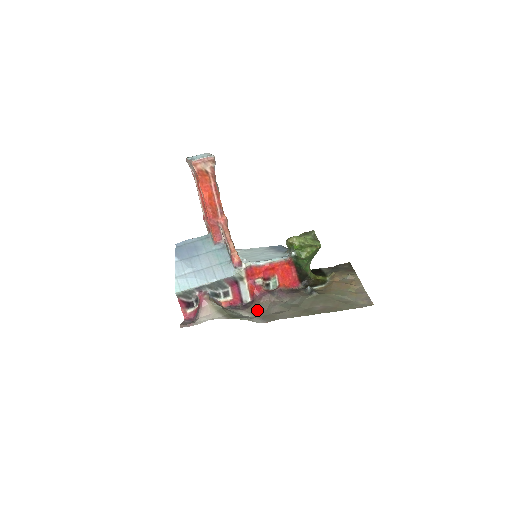
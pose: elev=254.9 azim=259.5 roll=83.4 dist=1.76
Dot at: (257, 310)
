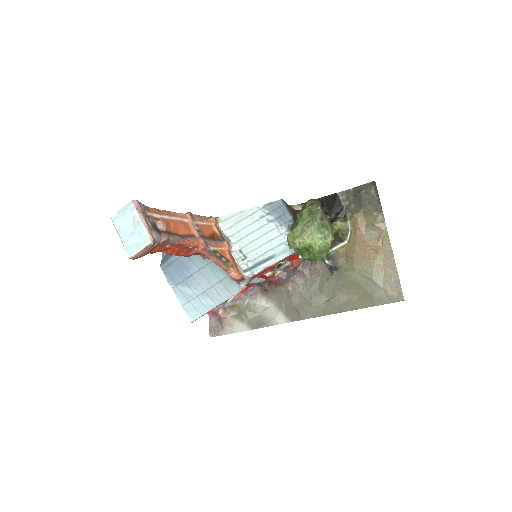
Dot at: (277, 297)
